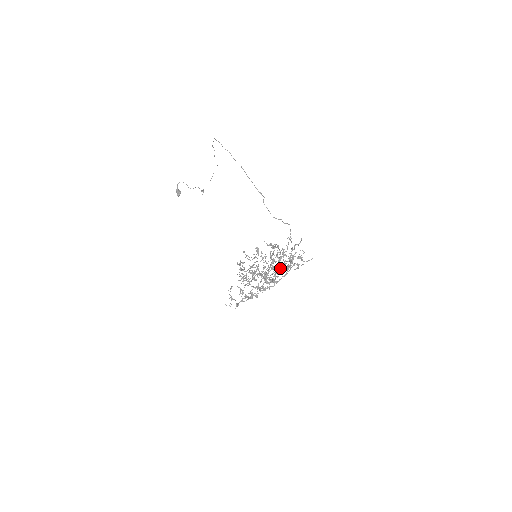
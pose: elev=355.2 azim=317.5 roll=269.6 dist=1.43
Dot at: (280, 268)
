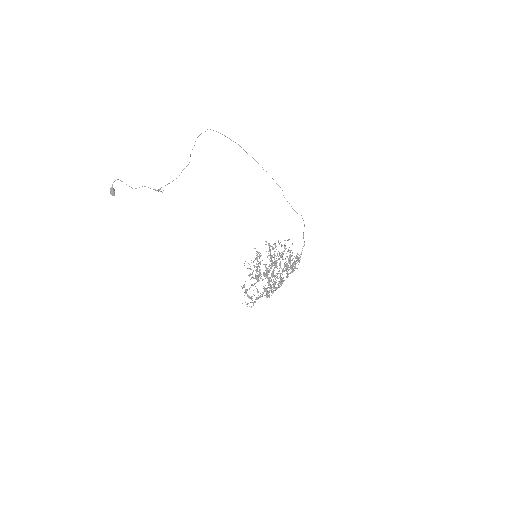
Dot at: (283, 269)
